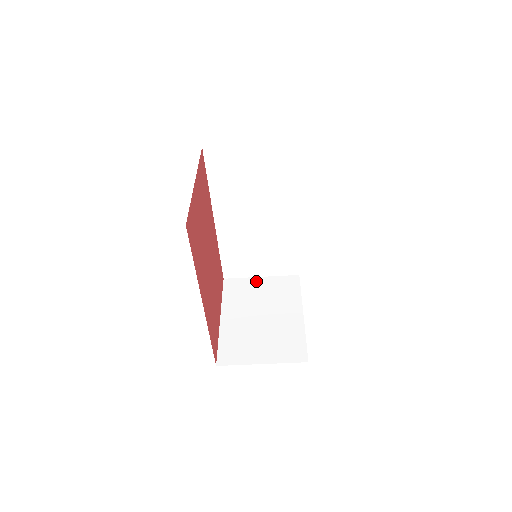
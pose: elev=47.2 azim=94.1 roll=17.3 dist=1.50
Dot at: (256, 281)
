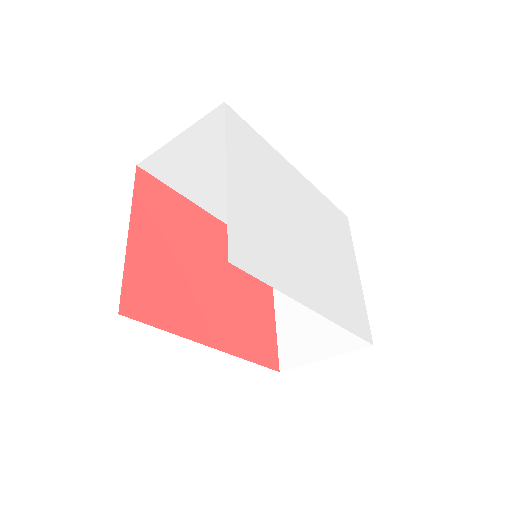
Dot at: occluded
